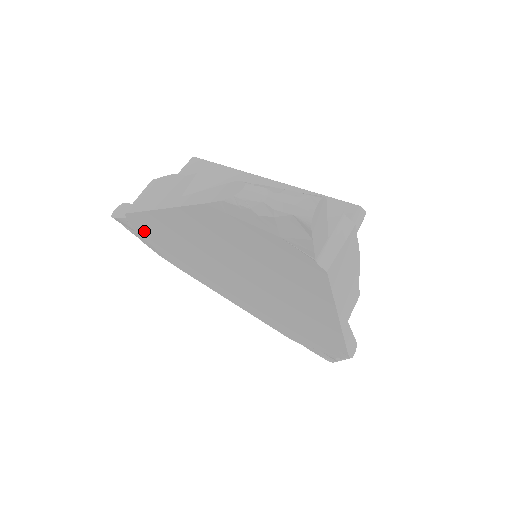
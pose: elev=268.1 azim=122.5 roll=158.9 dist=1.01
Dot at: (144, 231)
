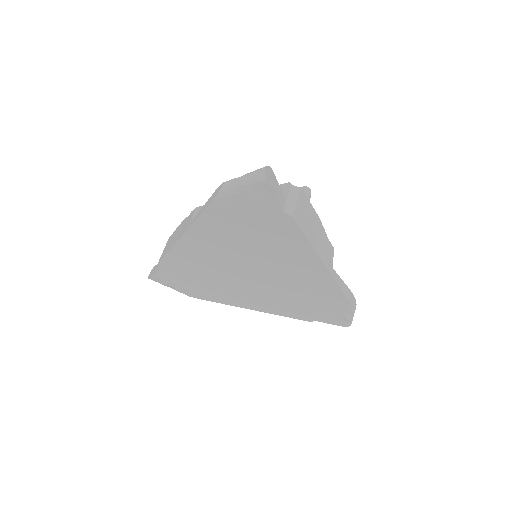
Dot at: (174, 274)
